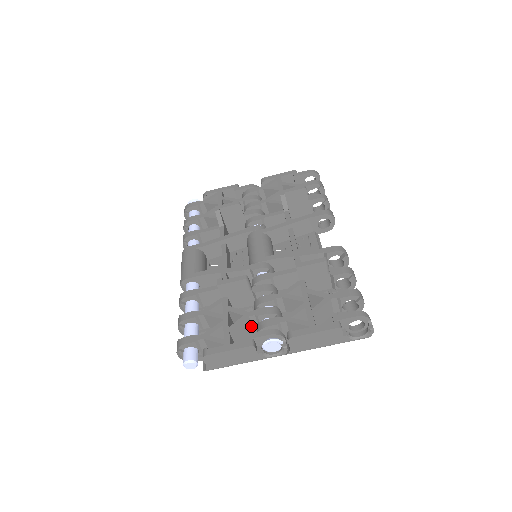
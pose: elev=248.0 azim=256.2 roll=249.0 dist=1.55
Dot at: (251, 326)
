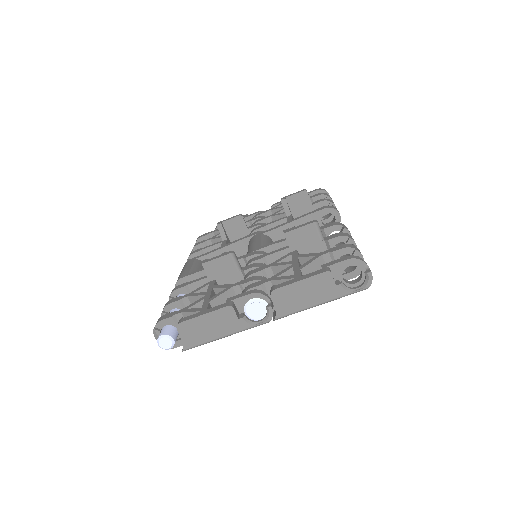
Dot at: occluded
